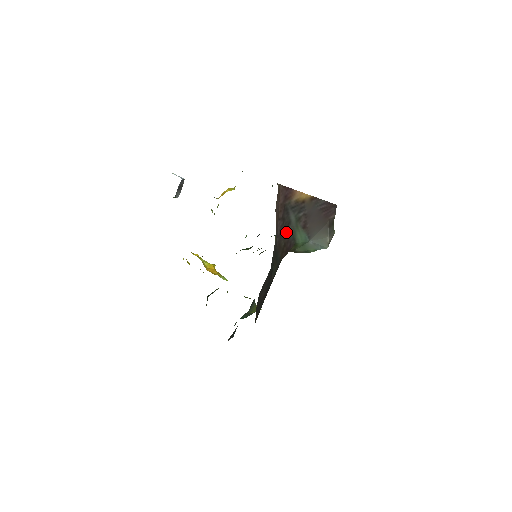
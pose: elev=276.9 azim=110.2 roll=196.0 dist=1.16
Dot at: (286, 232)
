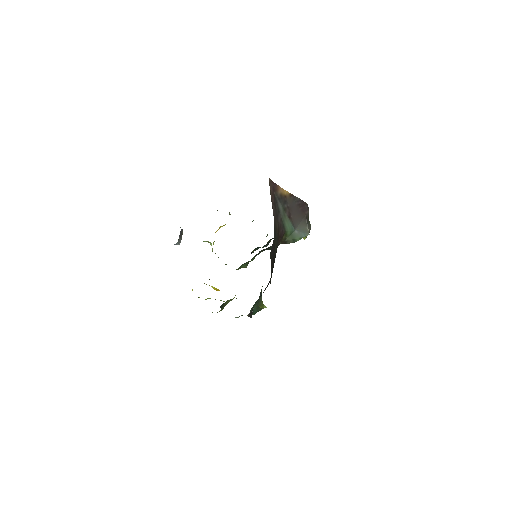
Dot at: (278, 218)
